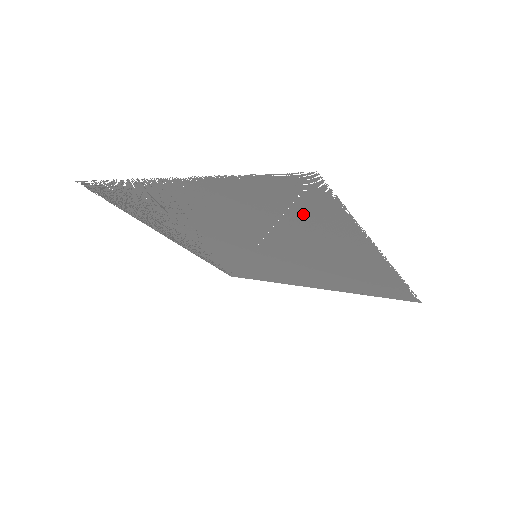
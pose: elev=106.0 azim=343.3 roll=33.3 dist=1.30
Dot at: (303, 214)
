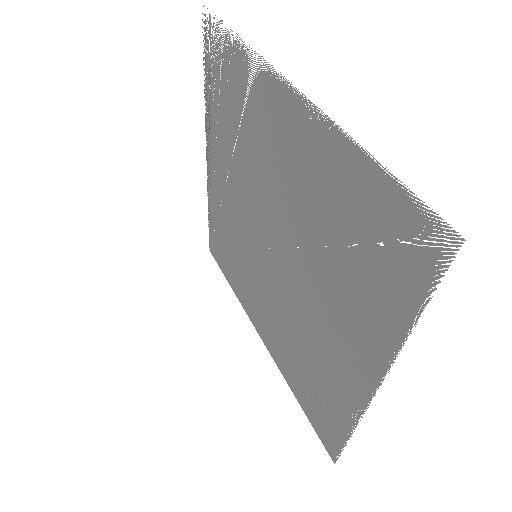
Dot at: (365, 266)
